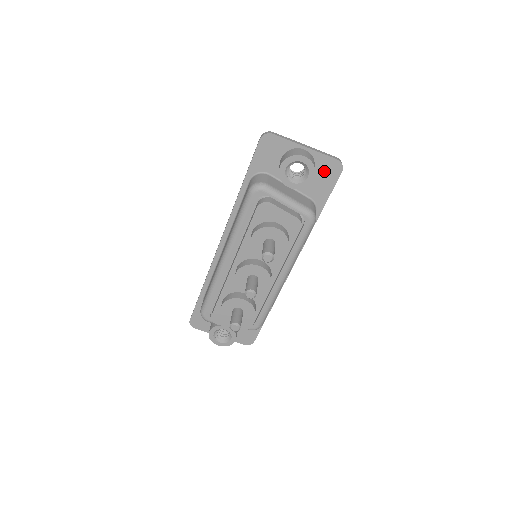
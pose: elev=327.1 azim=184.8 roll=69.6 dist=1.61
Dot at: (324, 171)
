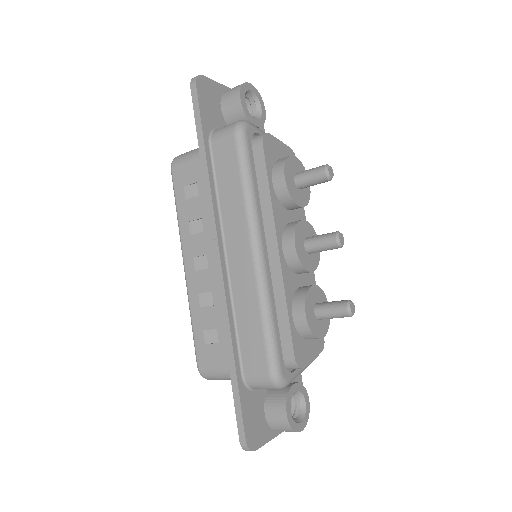
Dot at: occluded
